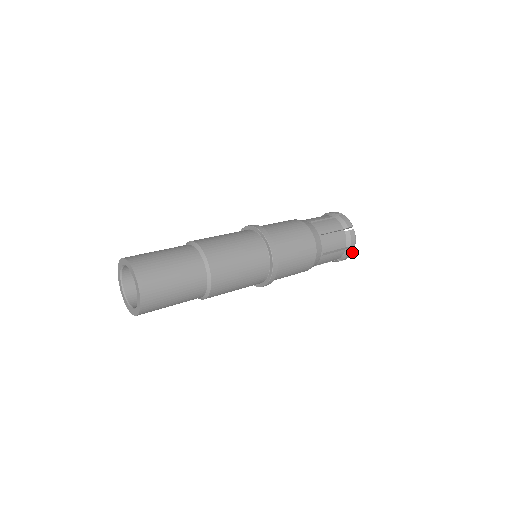
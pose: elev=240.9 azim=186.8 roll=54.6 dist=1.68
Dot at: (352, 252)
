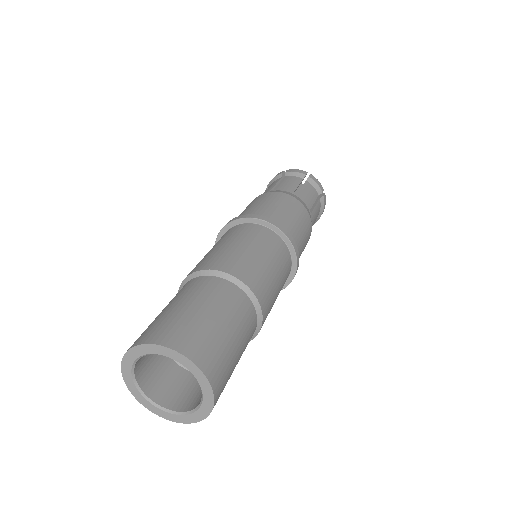
Dot at: (325, 199)
